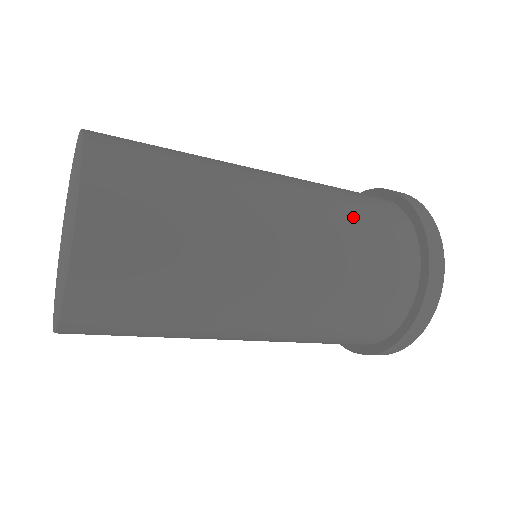
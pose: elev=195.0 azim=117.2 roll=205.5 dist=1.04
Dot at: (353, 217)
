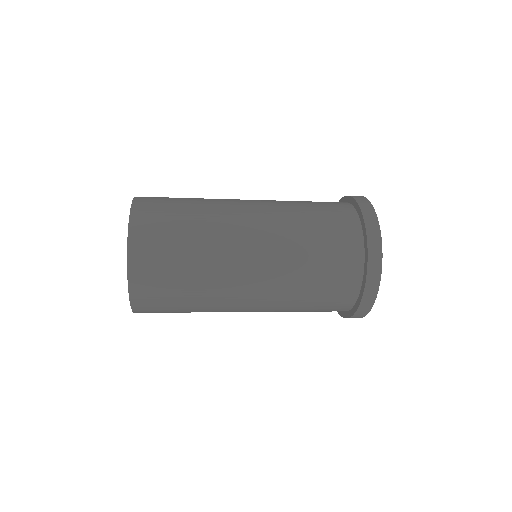
Dot at: (305, 216)
